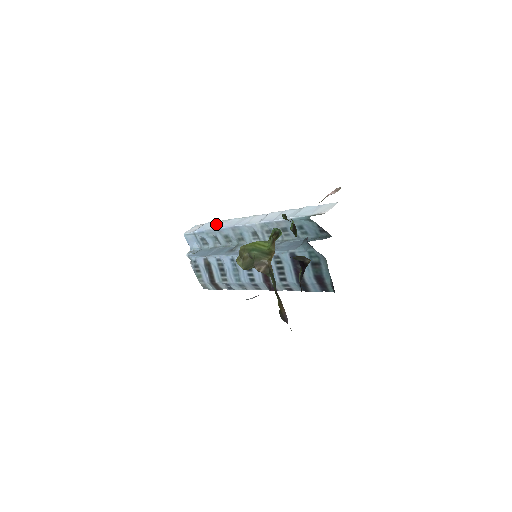
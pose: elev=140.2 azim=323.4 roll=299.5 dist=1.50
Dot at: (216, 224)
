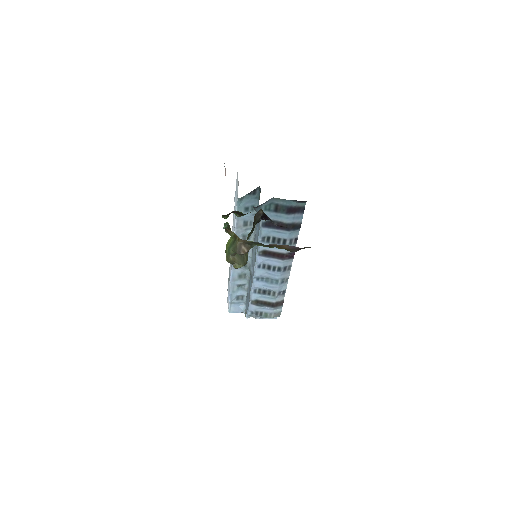
Dot at: (229, 281)
